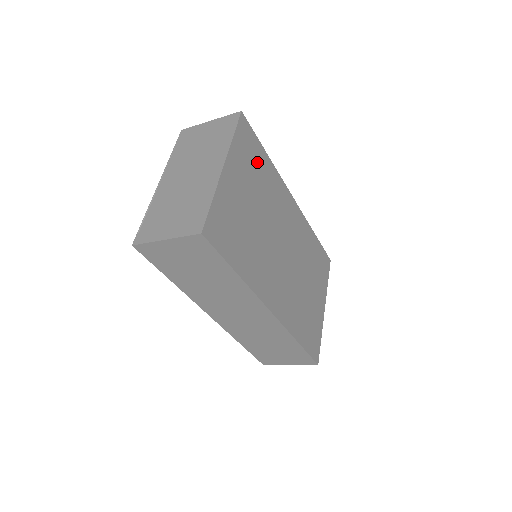
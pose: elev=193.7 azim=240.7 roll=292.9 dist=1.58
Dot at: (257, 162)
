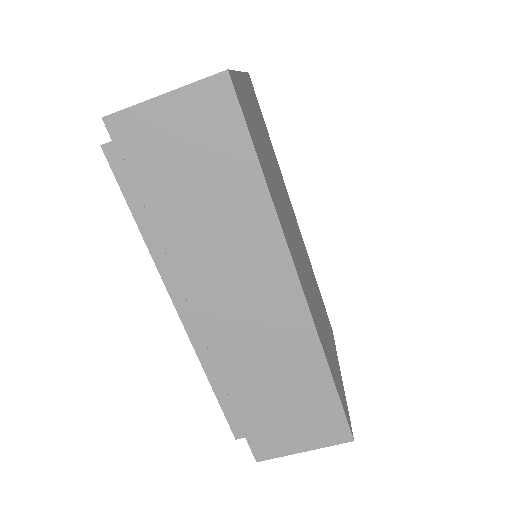
Dot at: (264, 128)
